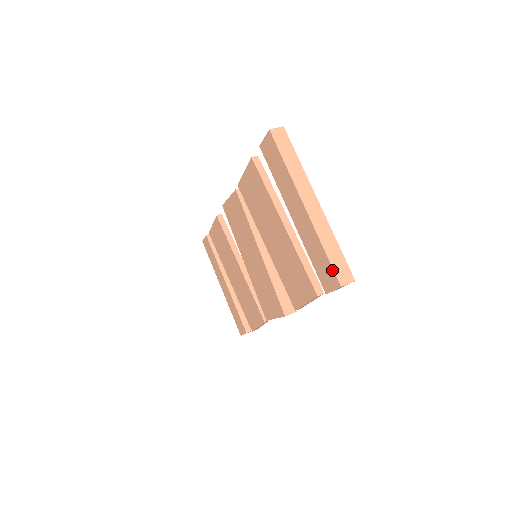
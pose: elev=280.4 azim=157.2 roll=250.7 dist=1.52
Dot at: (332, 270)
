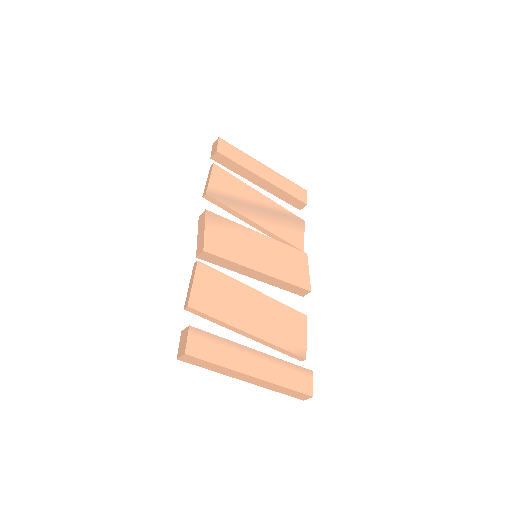
Dot at: (292, 395)
